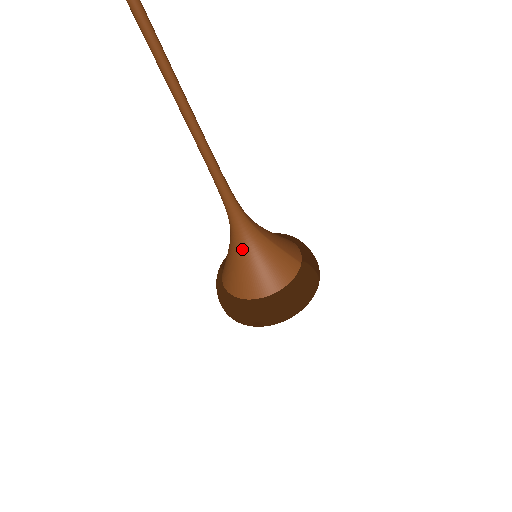
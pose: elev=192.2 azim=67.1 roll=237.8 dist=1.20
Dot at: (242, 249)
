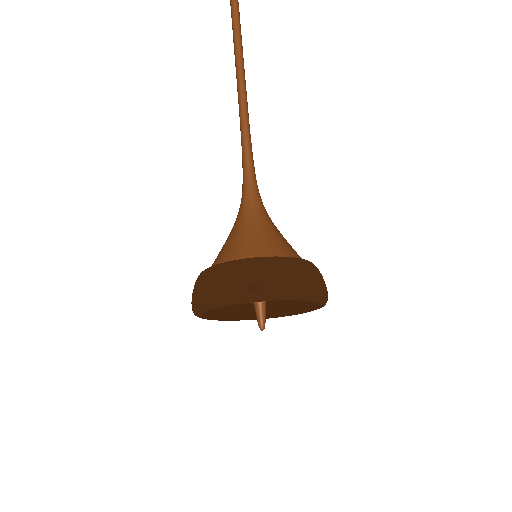
Dot at: (251, 218)
